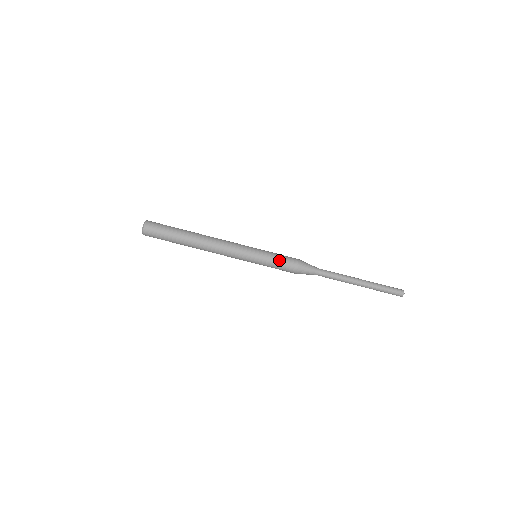
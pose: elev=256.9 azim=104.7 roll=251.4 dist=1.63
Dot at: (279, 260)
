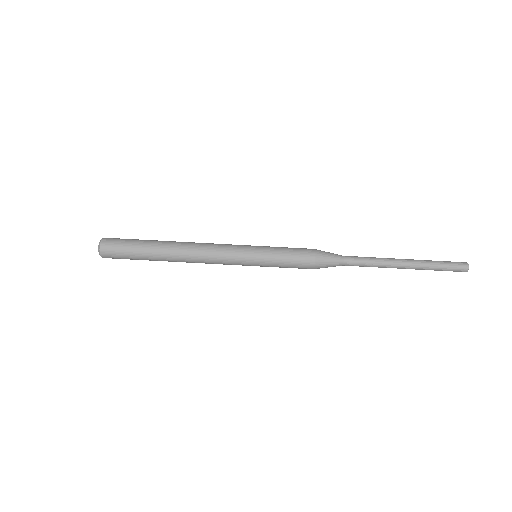
Dot at: (287, 249)
